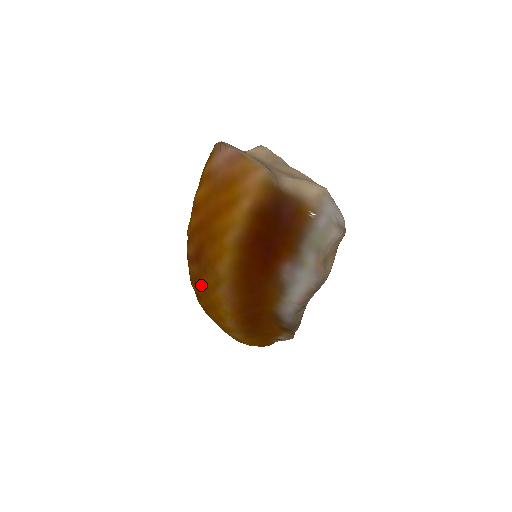
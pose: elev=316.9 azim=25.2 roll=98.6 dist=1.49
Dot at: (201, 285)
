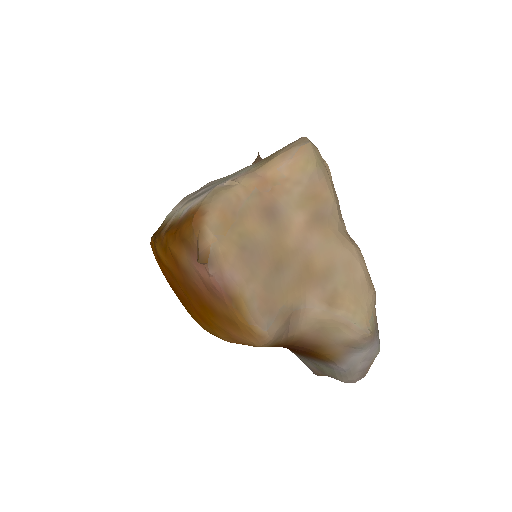
Dot at: occluded
